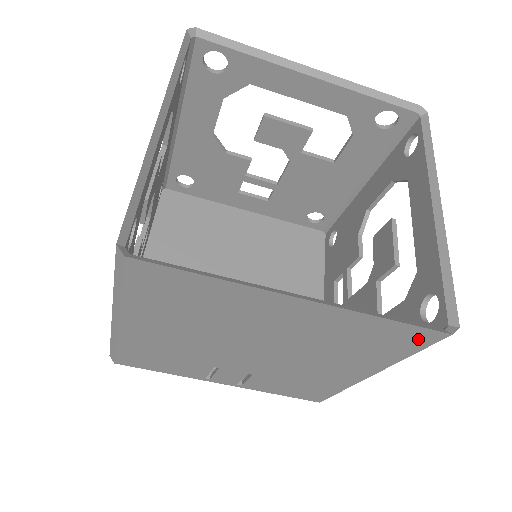
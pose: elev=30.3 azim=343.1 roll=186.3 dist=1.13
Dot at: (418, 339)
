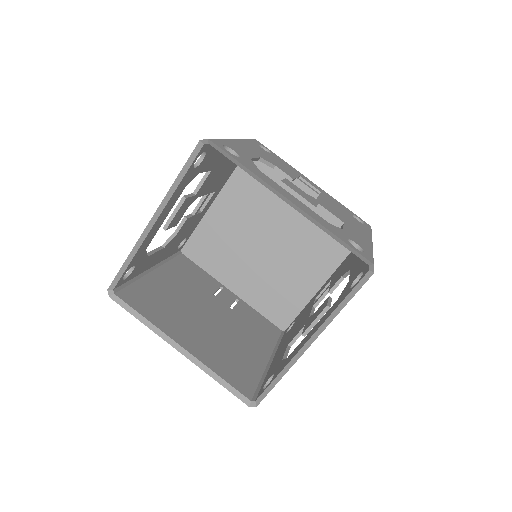
Dot at: occluded
